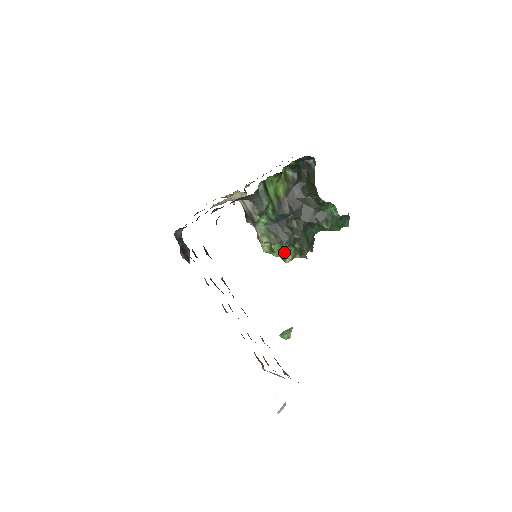
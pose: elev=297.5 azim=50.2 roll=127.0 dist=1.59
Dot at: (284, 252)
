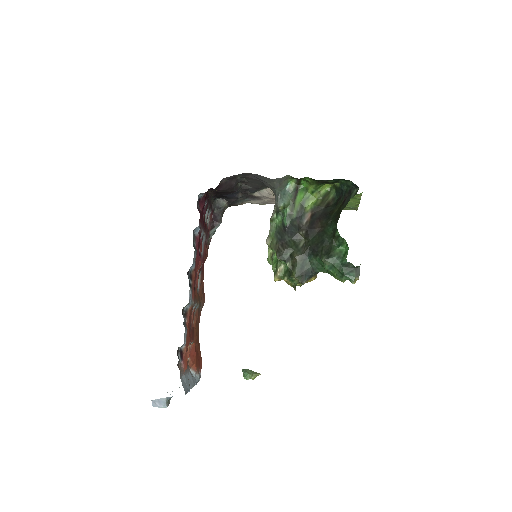
Dot at: (277, 265)
